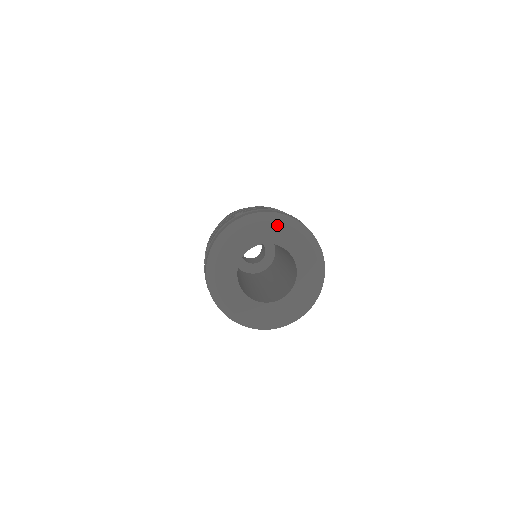
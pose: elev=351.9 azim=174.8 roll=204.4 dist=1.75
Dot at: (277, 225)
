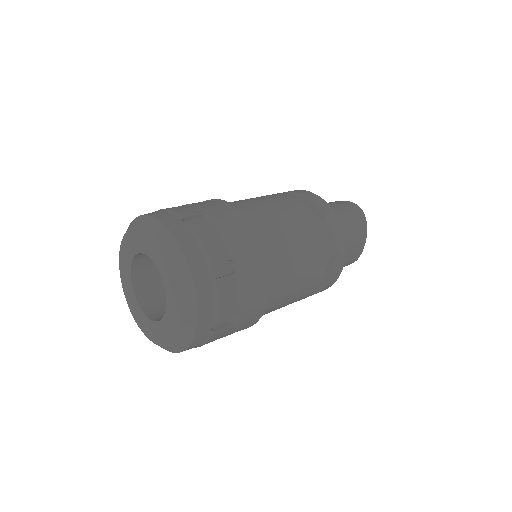
Dot at: (150, 236)
